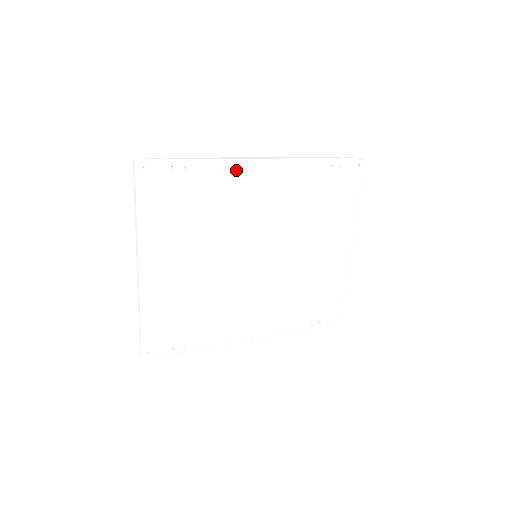
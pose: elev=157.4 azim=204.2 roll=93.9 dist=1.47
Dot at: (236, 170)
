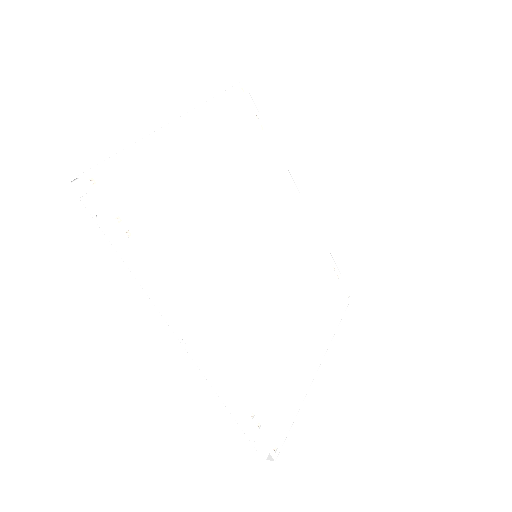
Dot at: (286, 178)
